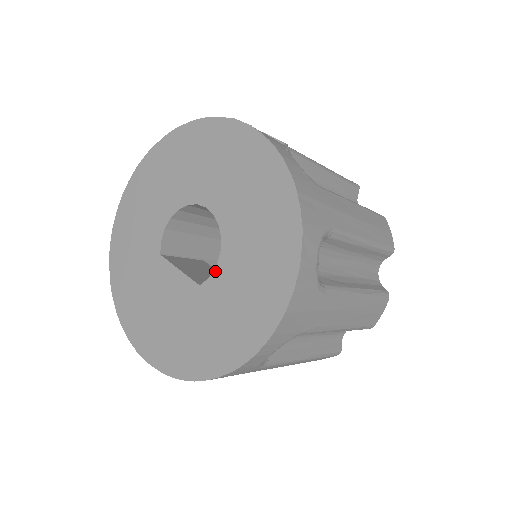
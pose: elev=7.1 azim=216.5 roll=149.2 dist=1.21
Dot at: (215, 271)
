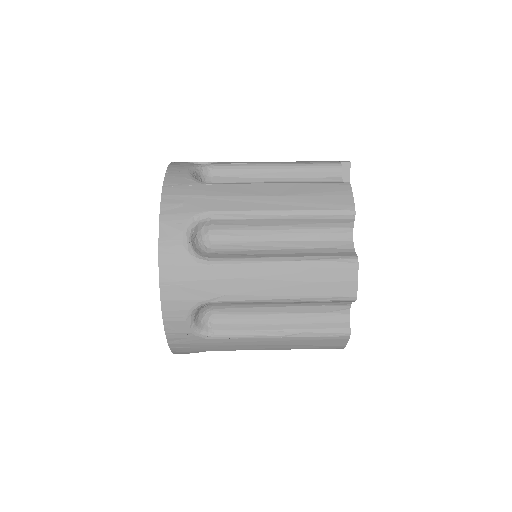
Dot at: occluded
